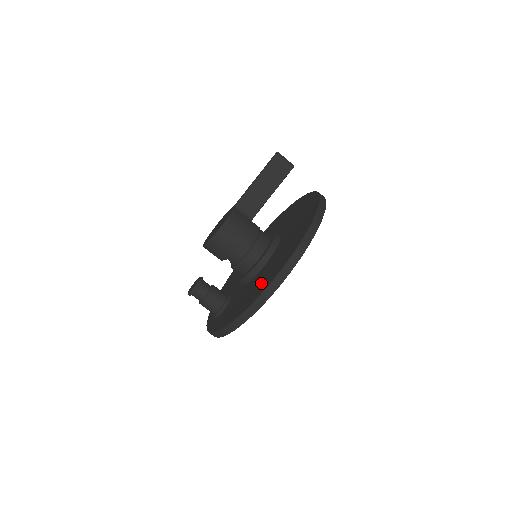
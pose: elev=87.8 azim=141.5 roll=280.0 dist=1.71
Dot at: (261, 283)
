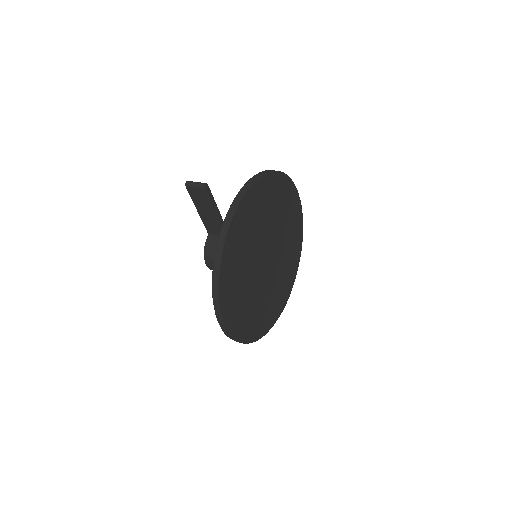
Dot at: occluded
